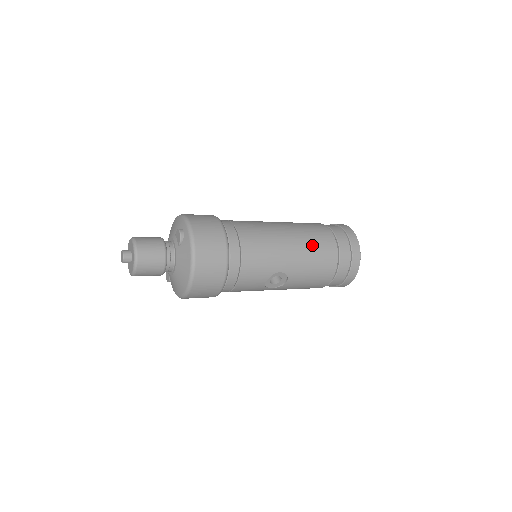
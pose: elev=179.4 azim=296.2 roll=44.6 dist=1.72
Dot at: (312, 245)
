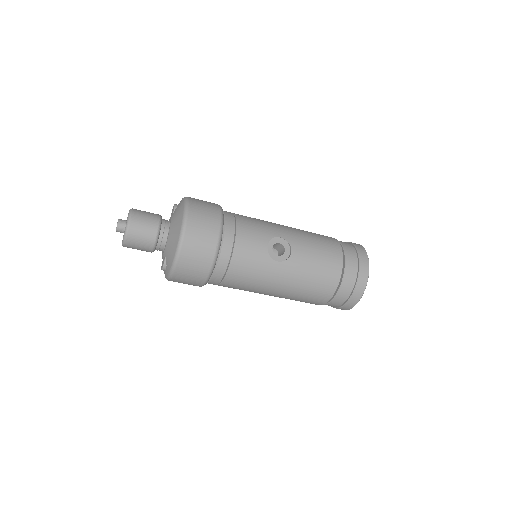
Dot at: occluded
